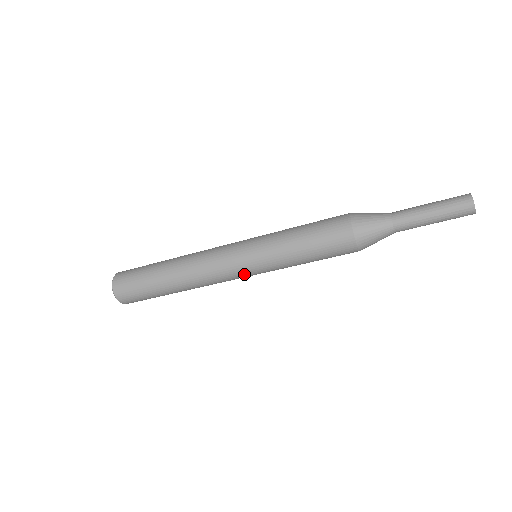
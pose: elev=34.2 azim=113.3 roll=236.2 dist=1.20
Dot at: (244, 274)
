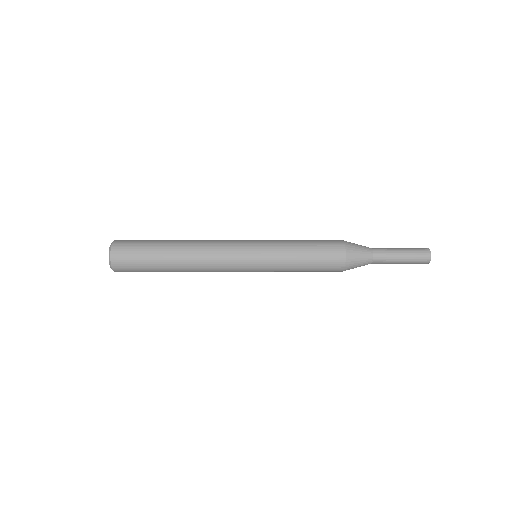
Dot at: occluded
